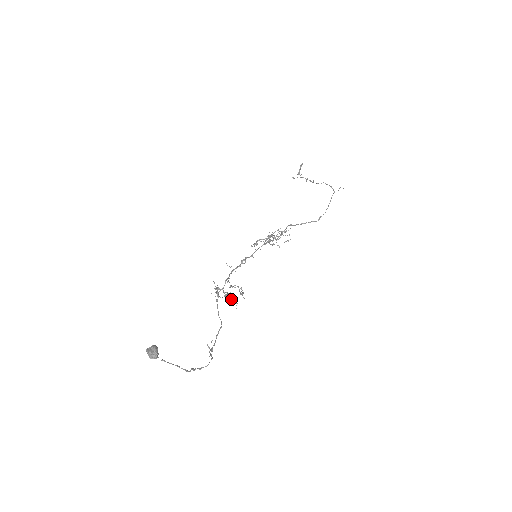
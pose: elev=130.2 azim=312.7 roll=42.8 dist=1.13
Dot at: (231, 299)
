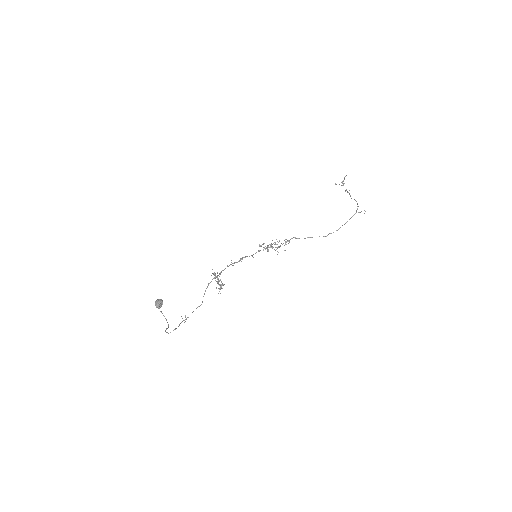
Dot at: occluded
